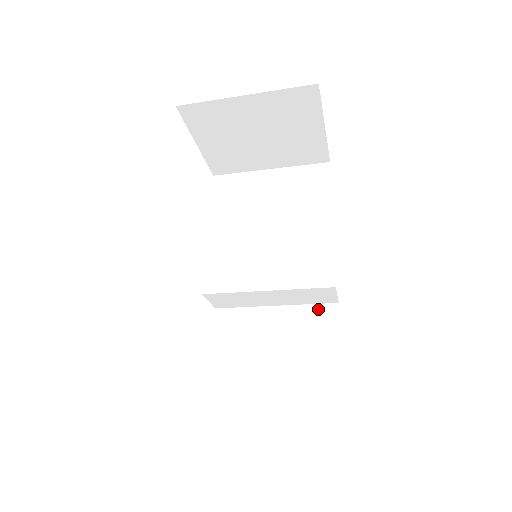
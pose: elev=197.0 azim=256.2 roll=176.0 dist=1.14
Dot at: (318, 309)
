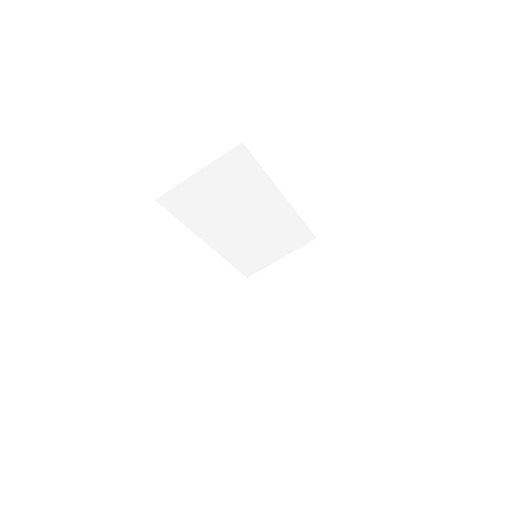
Dot at: (302, 288)
